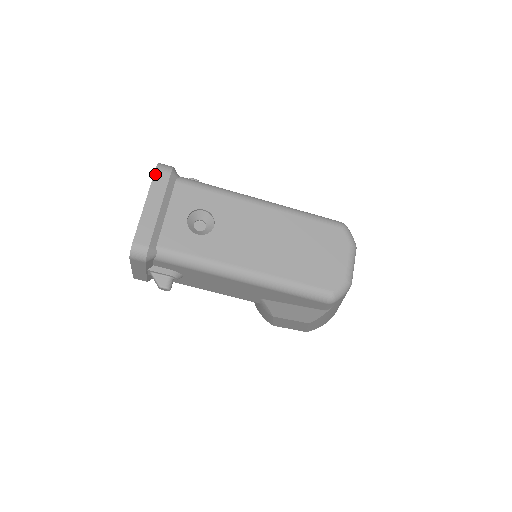
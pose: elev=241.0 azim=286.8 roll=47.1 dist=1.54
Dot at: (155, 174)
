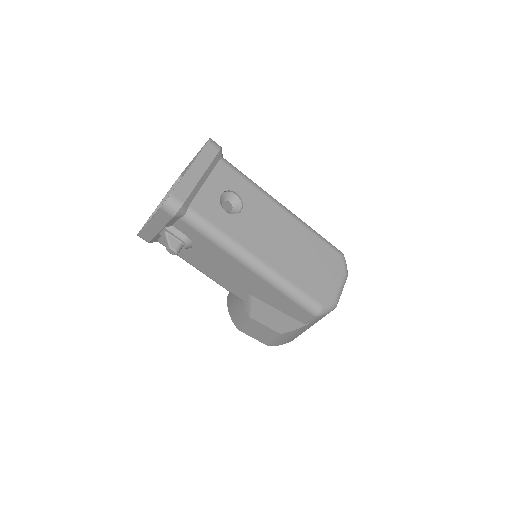
Dot at: (206, 145)
